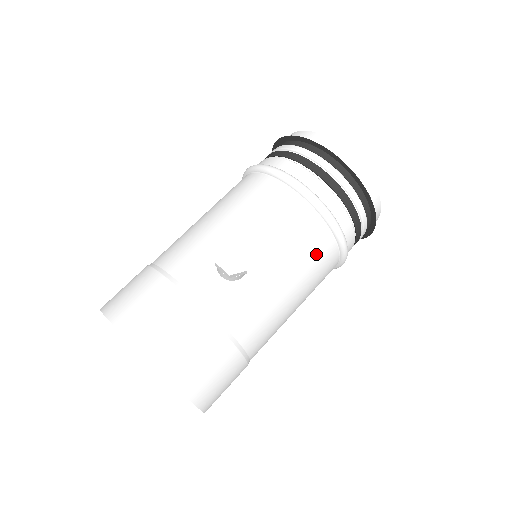
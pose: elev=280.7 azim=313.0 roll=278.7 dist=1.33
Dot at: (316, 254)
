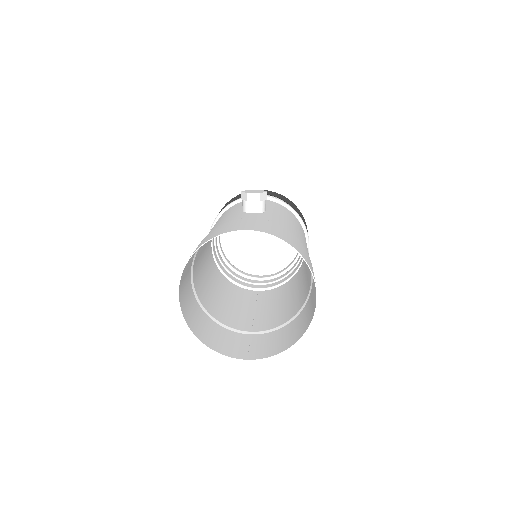
Dot at: (292, 216)
